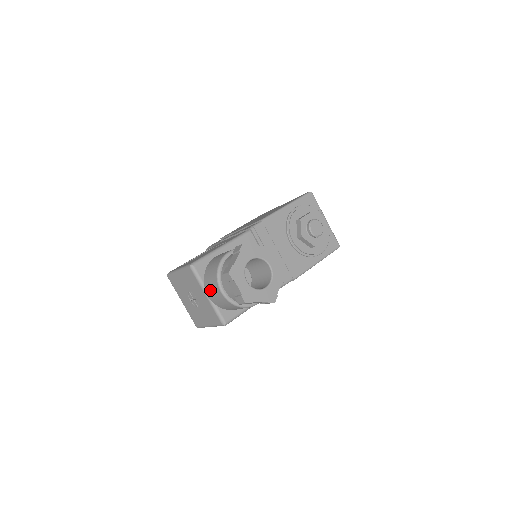
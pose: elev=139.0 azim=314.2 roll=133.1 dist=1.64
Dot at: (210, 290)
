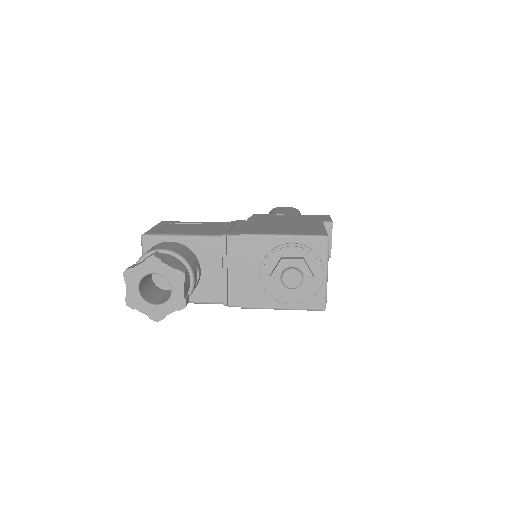
Dot at: occluded
